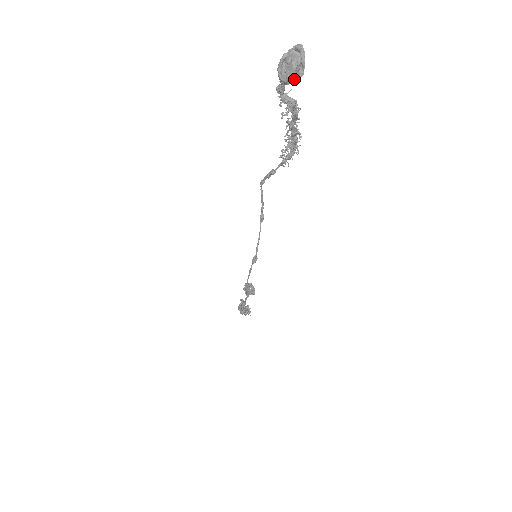
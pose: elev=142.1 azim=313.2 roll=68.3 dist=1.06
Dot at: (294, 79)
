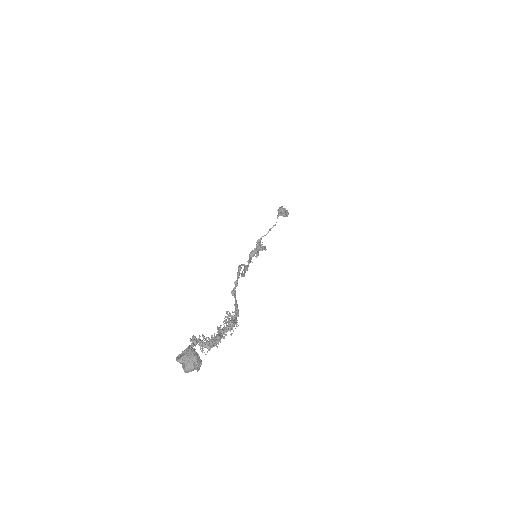
Dot at: occluded
